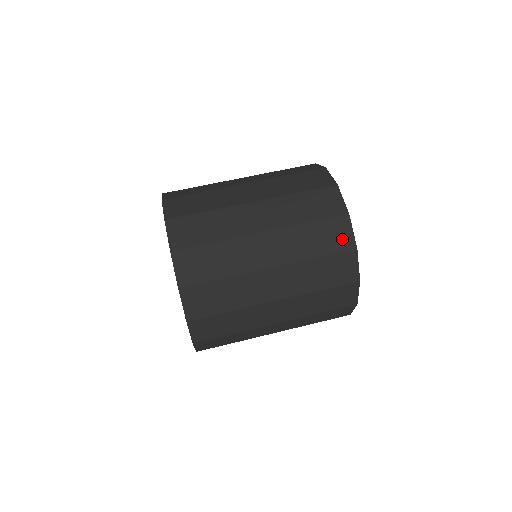
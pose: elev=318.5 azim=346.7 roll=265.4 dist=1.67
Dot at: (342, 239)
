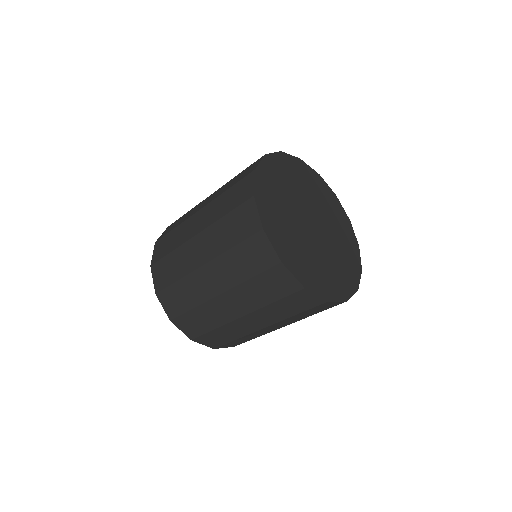
Dot at: (250, 170)
